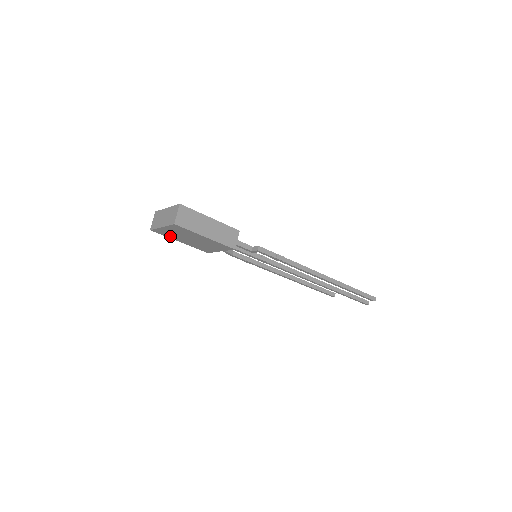
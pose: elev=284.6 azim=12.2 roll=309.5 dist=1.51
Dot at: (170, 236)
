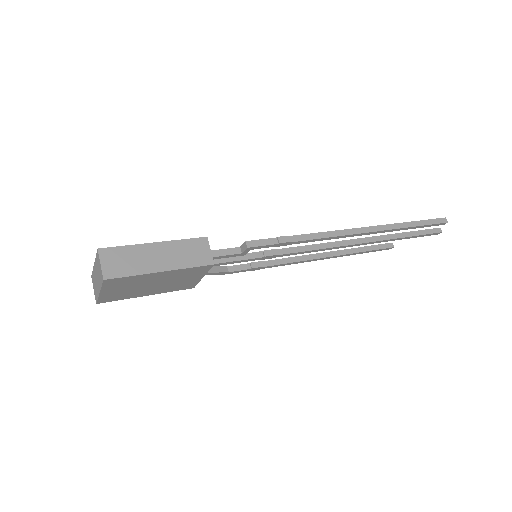
Dot at: (126, 296)
